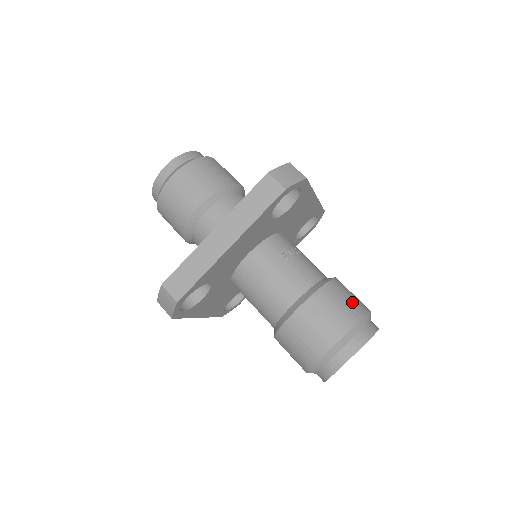
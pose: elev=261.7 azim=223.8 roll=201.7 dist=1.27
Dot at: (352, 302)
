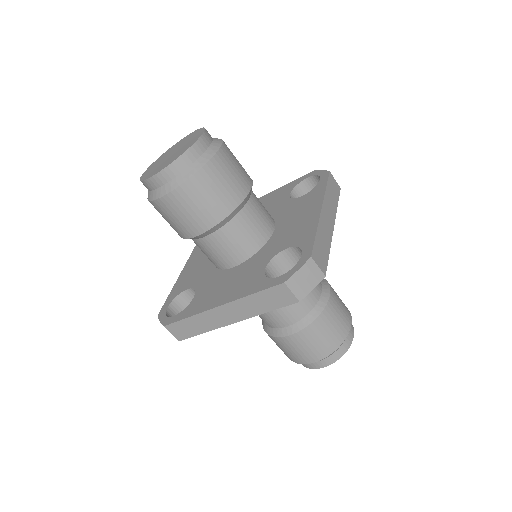
Dot at: (337, 329)
